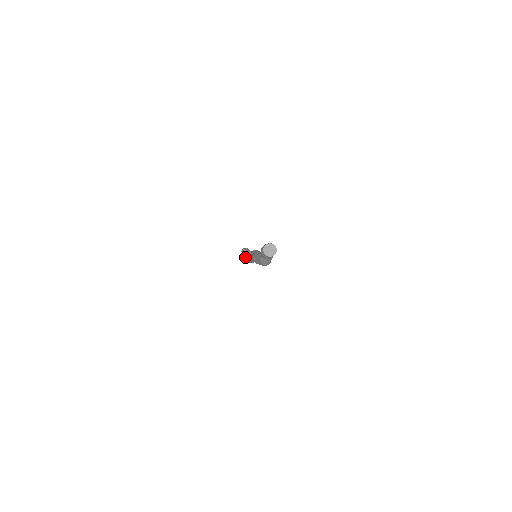
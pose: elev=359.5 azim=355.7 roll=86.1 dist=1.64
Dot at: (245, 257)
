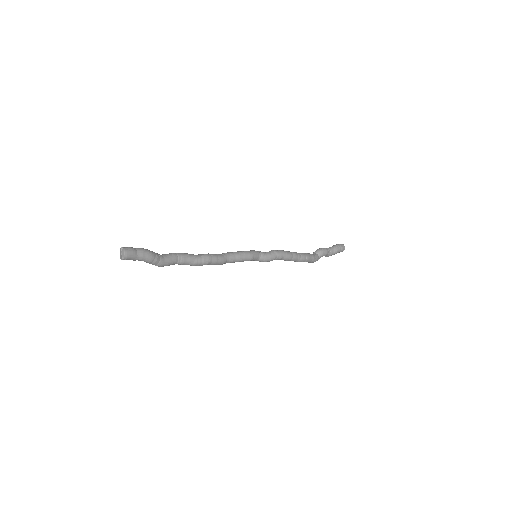
Dot at: occluded
